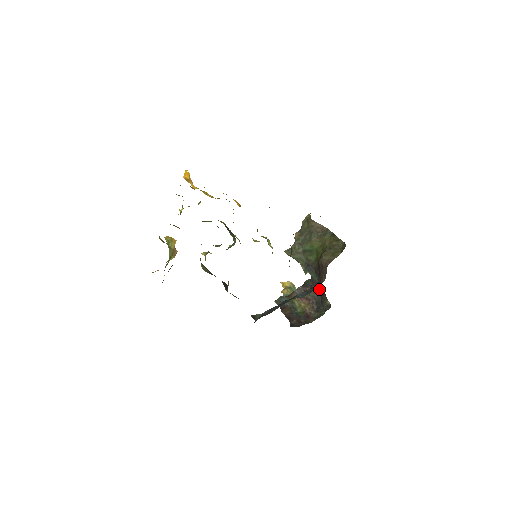
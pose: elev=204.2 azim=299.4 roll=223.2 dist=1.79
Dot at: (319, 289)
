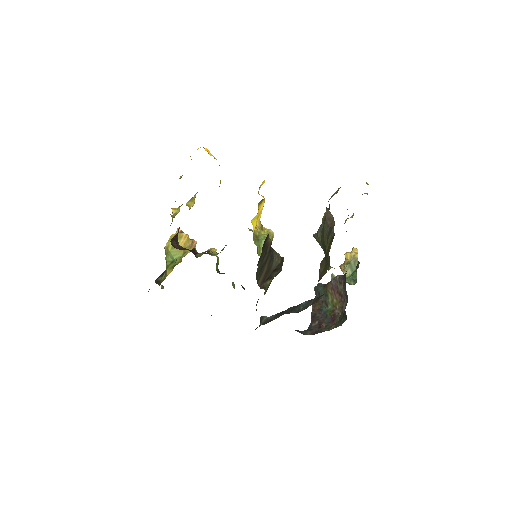
Dot at: occluded
